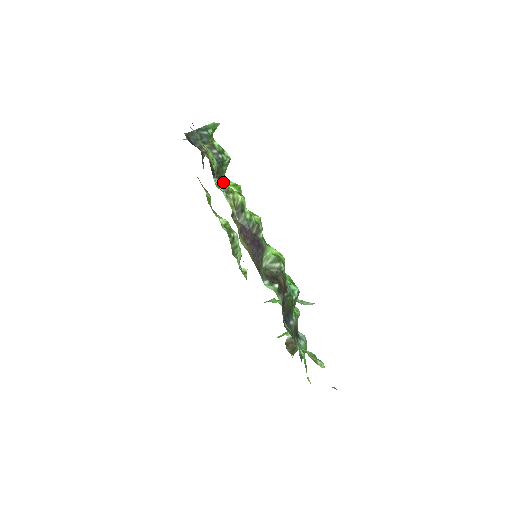
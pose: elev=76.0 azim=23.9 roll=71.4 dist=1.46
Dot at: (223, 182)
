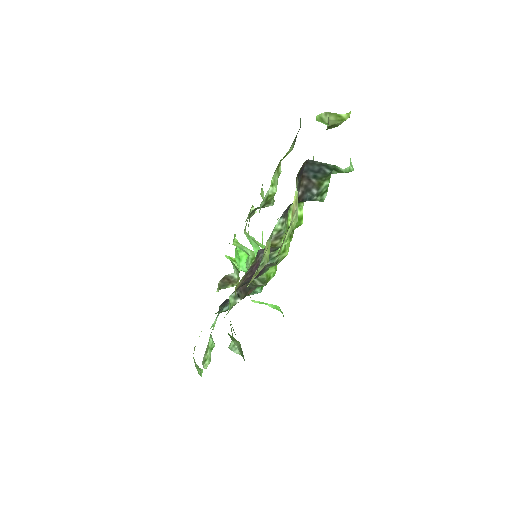
Dot at: occluded
